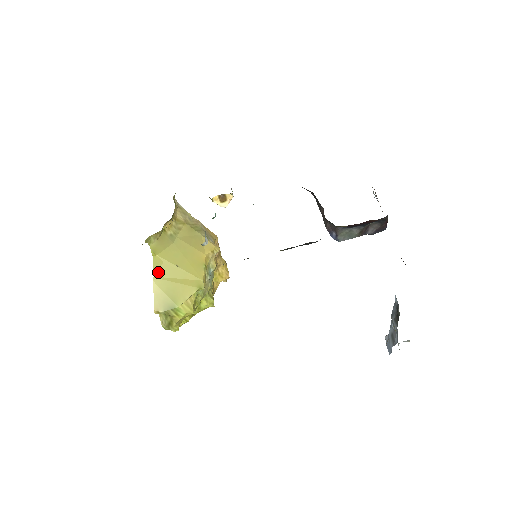
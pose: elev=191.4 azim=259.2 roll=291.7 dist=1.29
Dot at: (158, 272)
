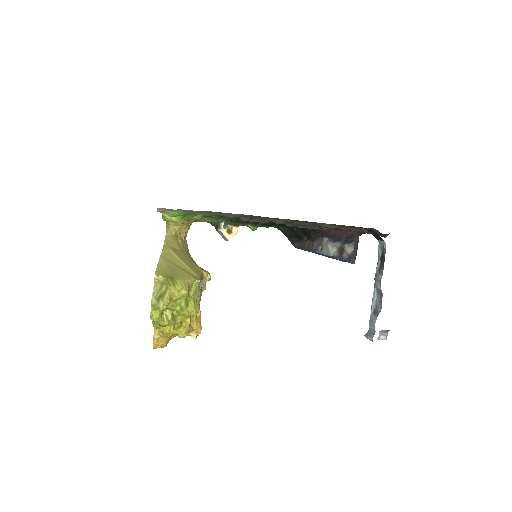
Dot at: (165, 255)
